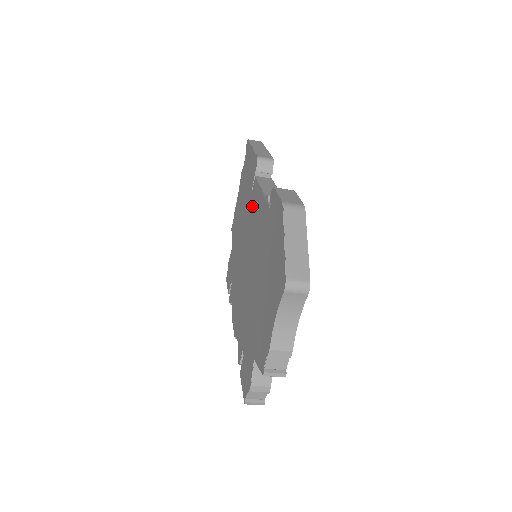
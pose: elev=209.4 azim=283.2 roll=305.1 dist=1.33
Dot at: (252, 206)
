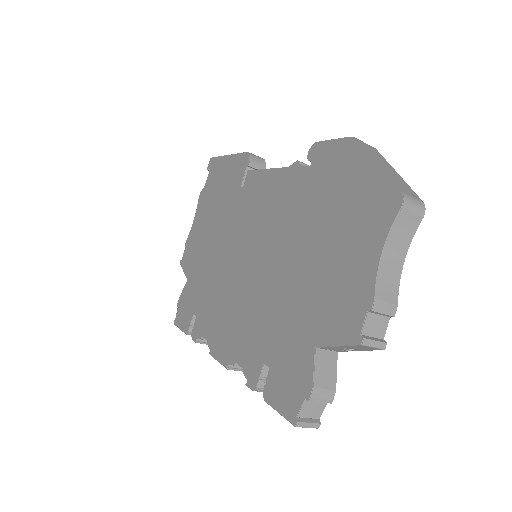
Dot at: (248, 200)
